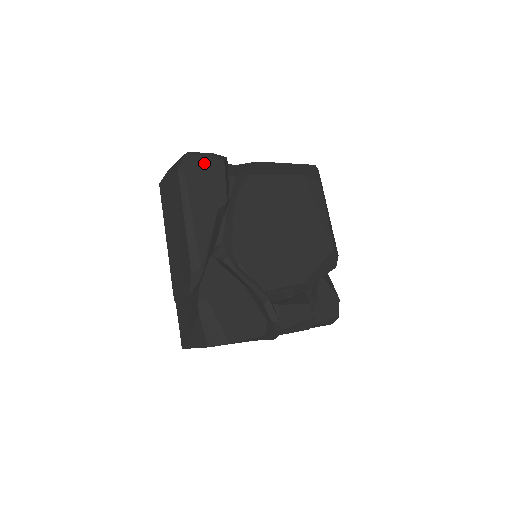
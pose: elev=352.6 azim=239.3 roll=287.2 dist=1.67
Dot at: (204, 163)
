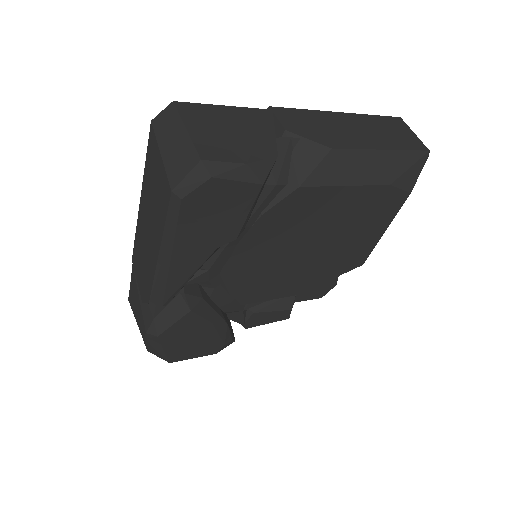
Dot at: (224, 188)
